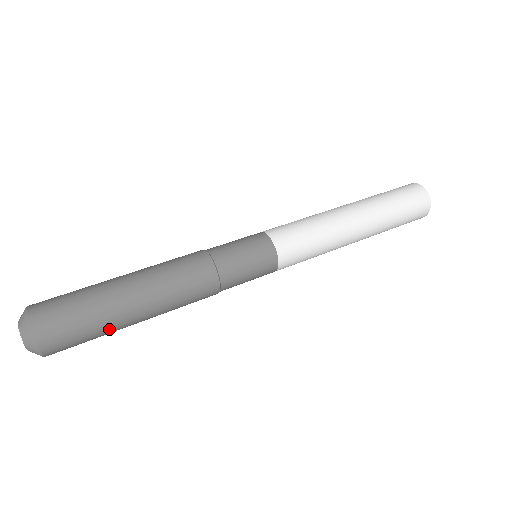
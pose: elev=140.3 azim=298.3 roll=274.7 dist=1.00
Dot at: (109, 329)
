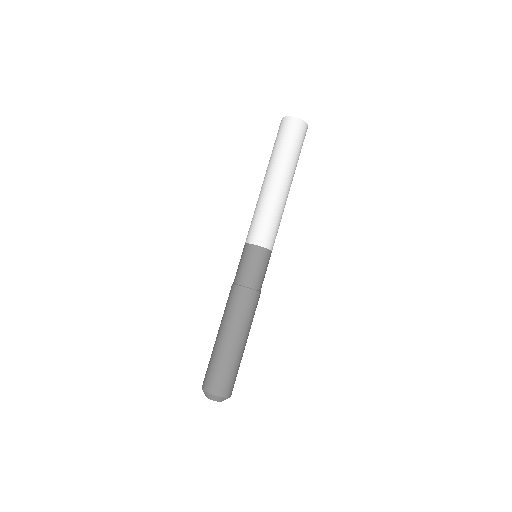
Dot at: occluded
